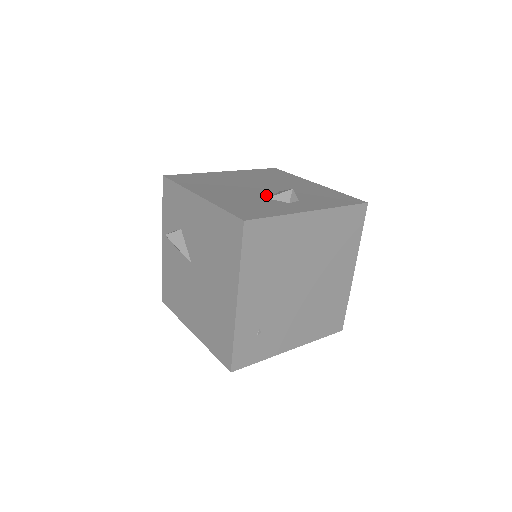
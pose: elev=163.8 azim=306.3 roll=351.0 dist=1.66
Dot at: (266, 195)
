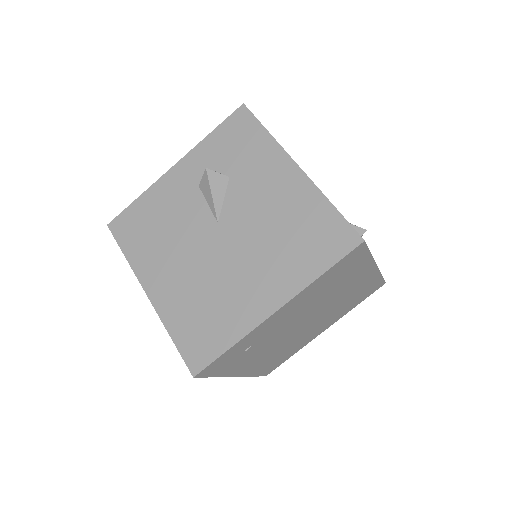
Dot at: occluded
